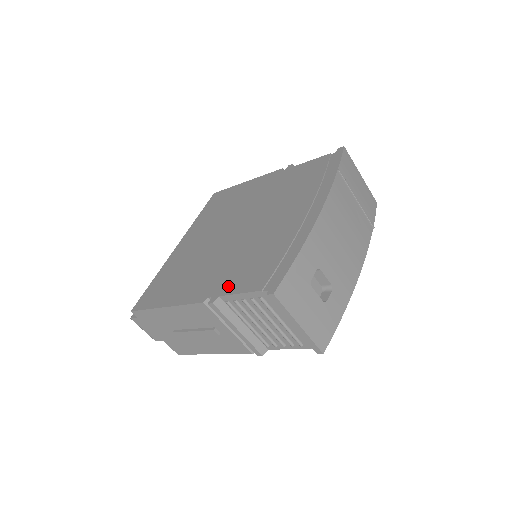
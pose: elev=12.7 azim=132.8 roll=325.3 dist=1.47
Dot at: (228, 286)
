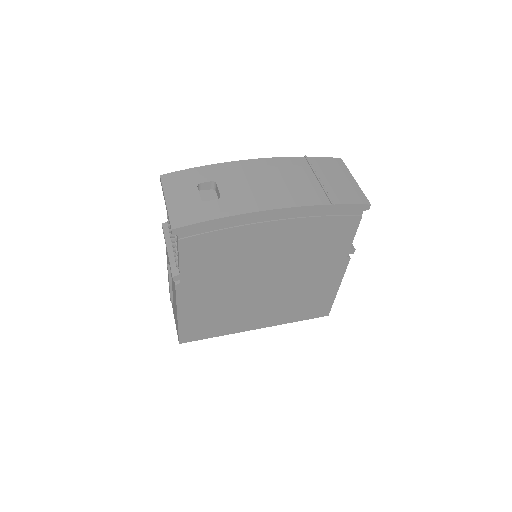
Dot at: occluded
